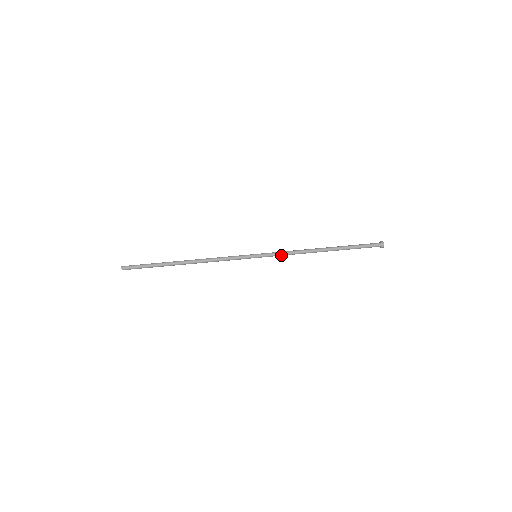
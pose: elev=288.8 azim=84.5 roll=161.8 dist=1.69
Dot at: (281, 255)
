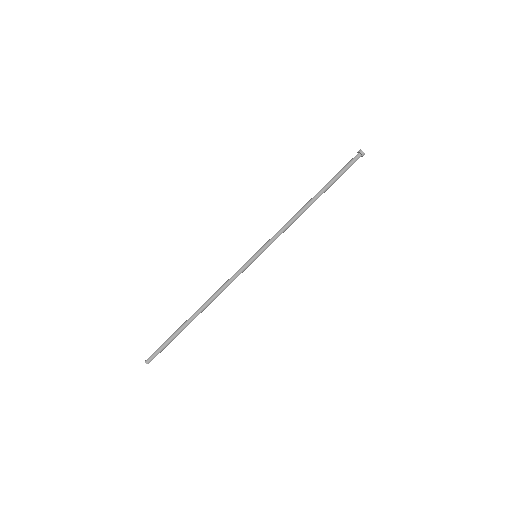
Dot at: occluded
